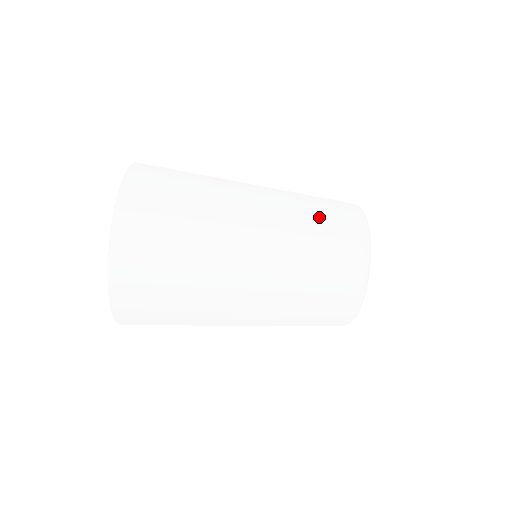
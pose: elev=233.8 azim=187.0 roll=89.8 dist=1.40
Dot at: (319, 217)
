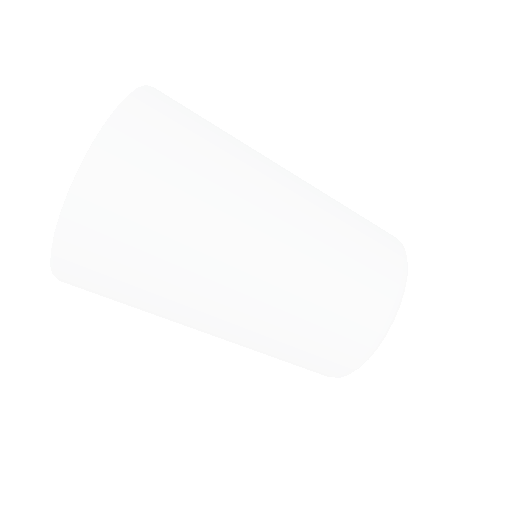
Dot at: (354, 234)
